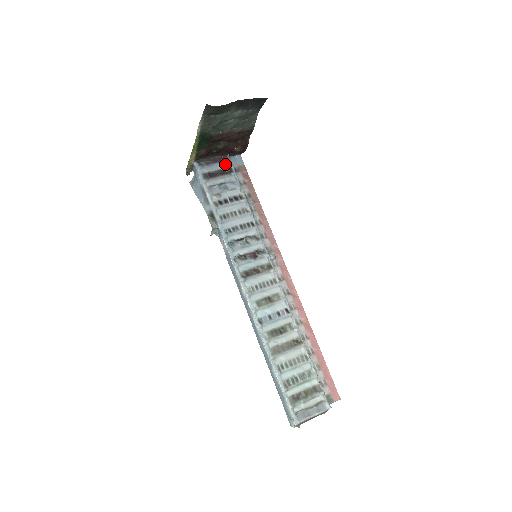
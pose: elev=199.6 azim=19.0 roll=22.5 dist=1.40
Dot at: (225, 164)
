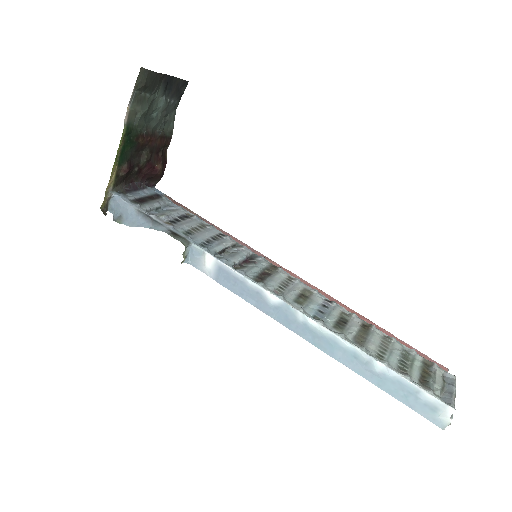
Dot at: (148, 191)
